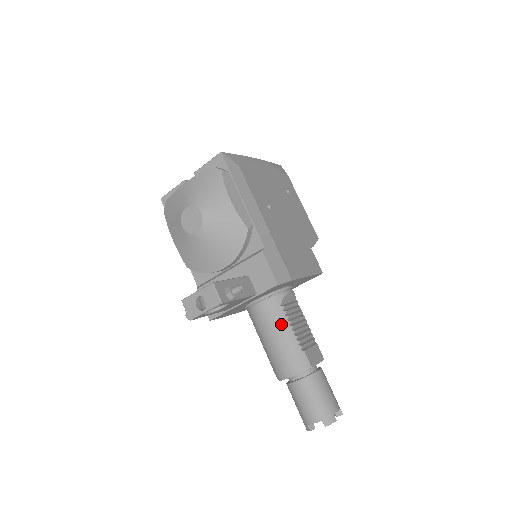
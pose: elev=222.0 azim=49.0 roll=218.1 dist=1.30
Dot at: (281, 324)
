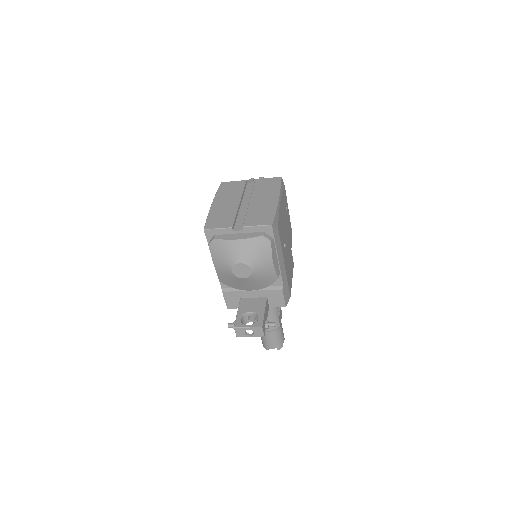
Dot at: (271, 309)
